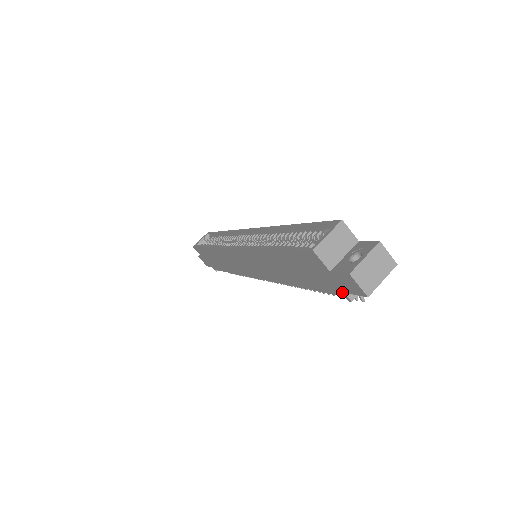
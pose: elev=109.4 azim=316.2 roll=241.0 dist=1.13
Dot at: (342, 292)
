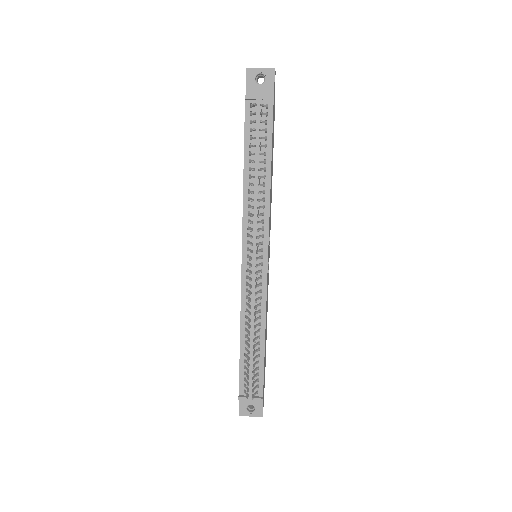
Dot at: occluded
